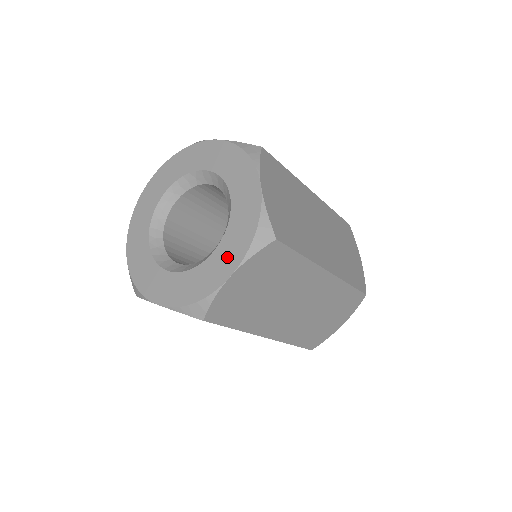
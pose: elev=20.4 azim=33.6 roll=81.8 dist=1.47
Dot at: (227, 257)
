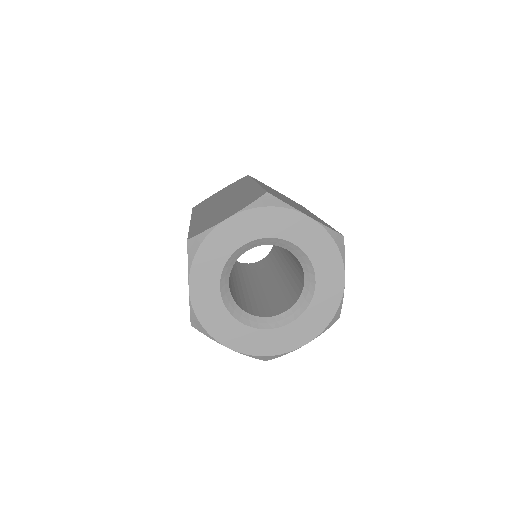
Dot at: (305, 330)
